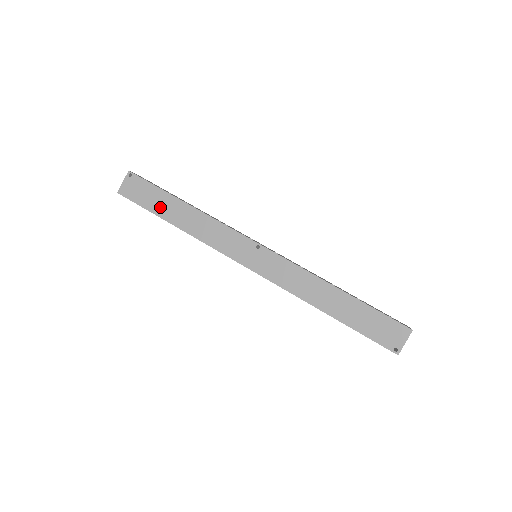
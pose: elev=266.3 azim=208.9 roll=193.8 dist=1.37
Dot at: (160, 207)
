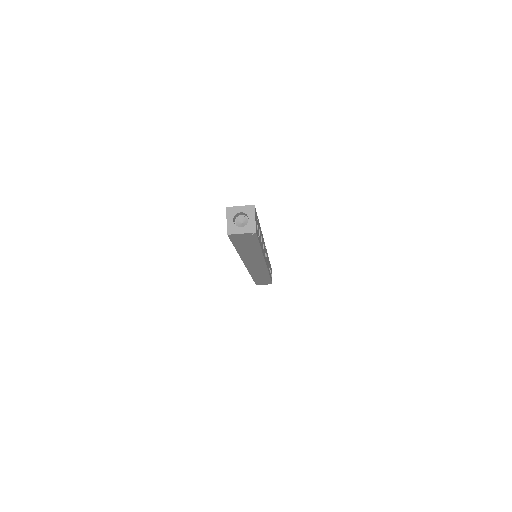
Dot at: (244, 247)
